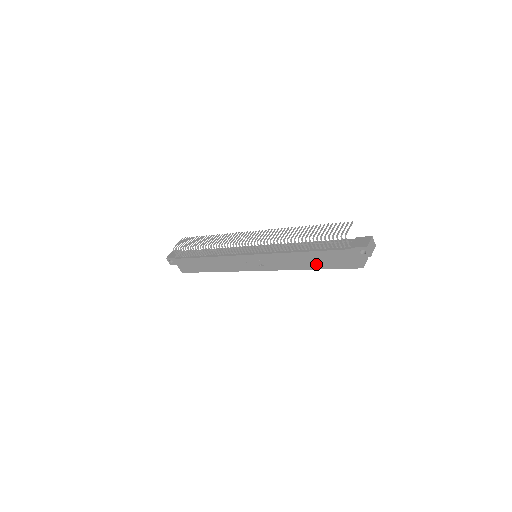
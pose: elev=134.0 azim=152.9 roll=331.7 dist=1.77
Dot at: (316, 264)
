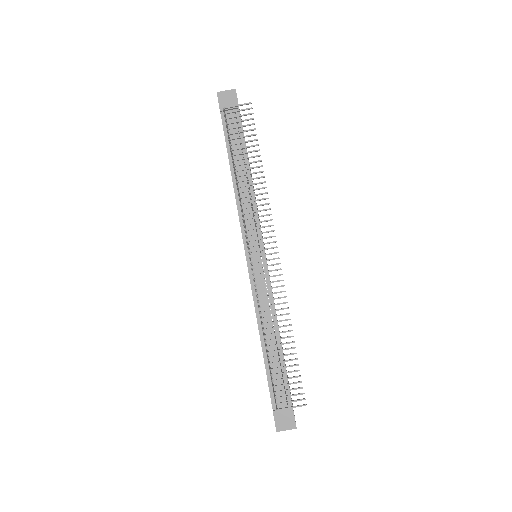
Dot at: occluded
